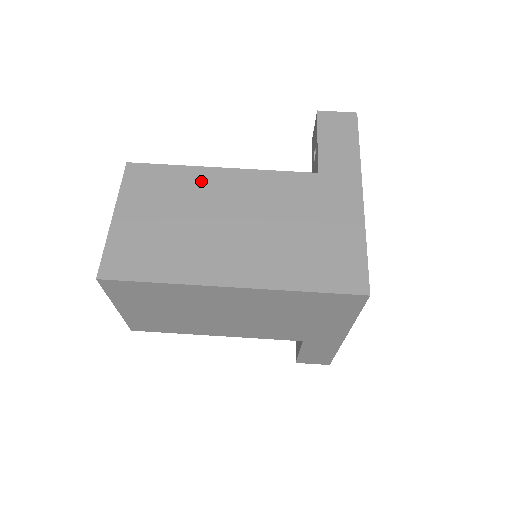
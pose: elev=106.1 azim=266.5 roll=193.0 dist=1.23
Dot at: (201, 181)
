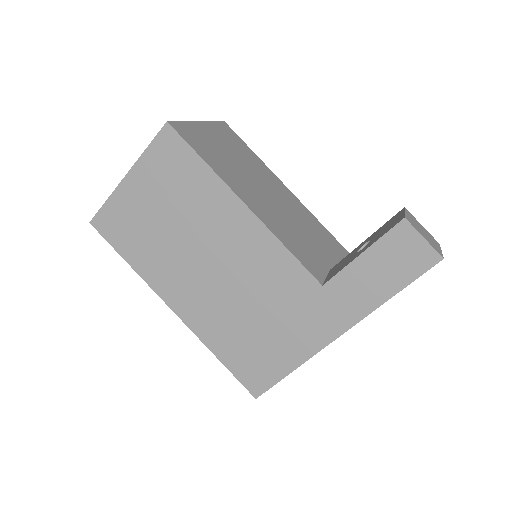
Dot at: (216, 202)
